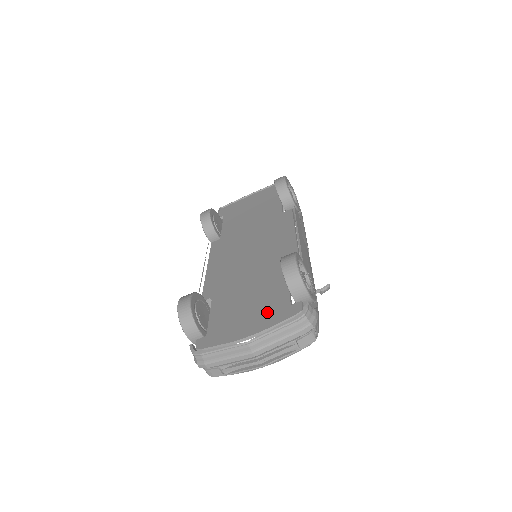
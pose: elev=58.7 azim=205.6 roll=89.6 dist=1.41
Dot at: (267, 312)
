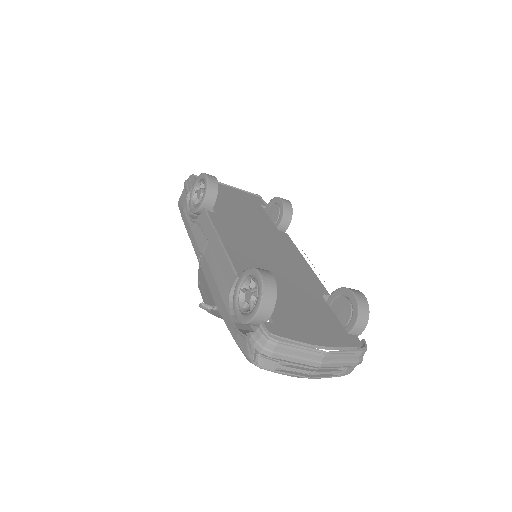
Dot at: (329, 330)
